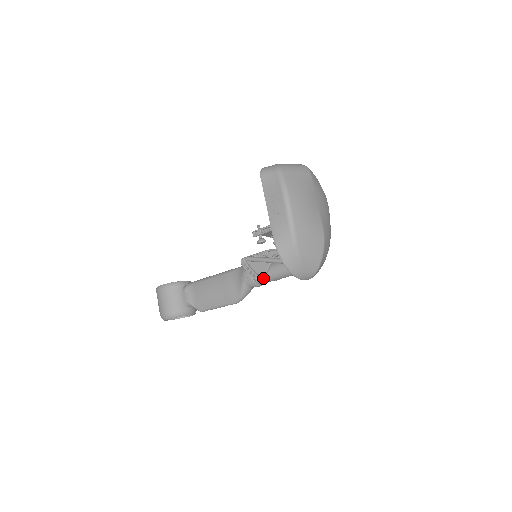
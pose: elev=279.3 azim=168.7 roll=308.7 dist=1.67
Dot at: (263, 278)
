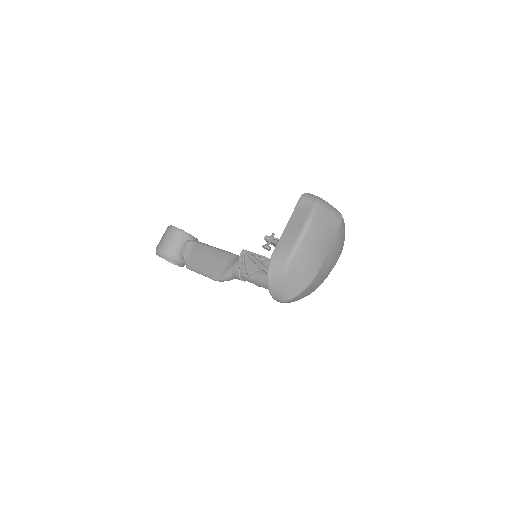
Dot at: (247, 275)
